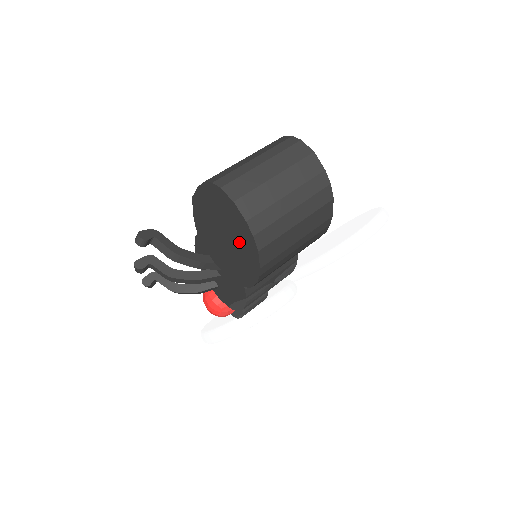
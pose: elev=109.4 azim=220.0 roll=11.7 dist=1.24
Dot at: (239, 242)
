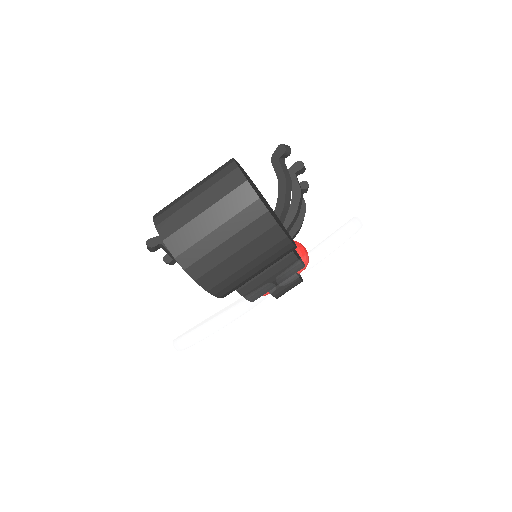
Dot at: occluded
